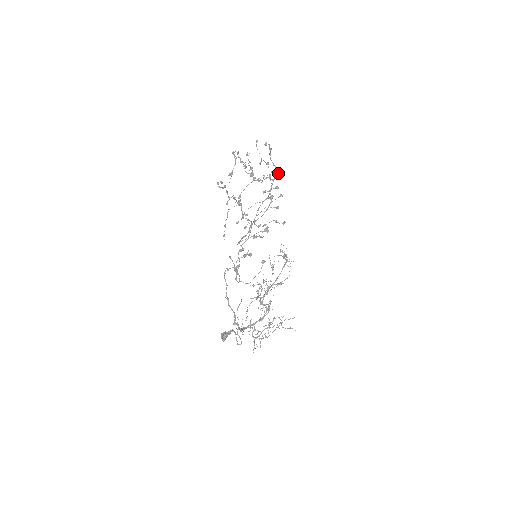
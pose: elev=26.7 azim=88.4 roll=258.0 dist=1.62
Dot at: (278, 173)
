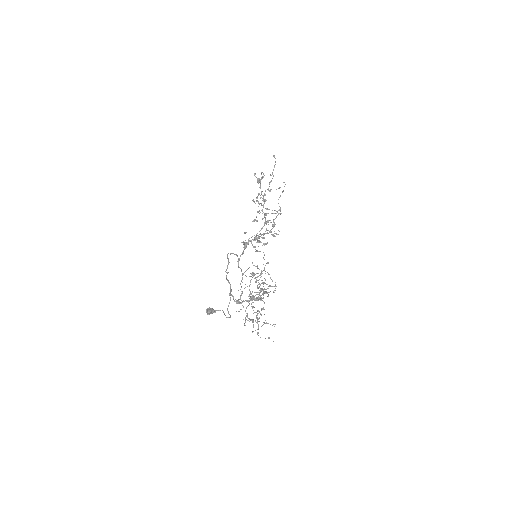
Dot at: (281, 213)
